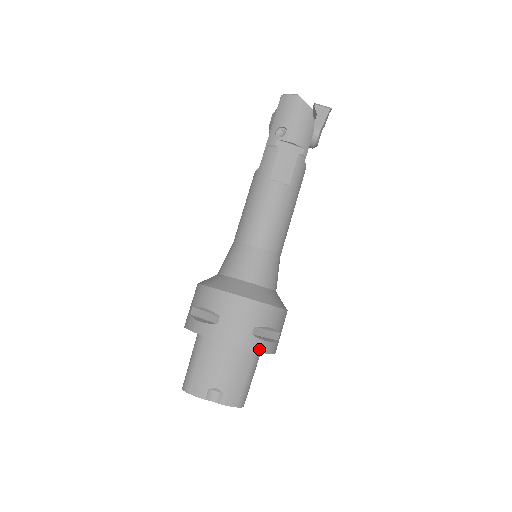
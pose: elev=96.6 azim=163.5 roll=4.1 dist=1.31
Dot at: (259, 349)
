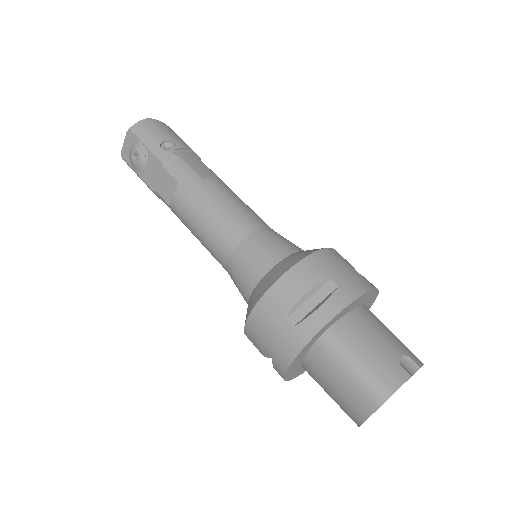
Dot at: occluded
